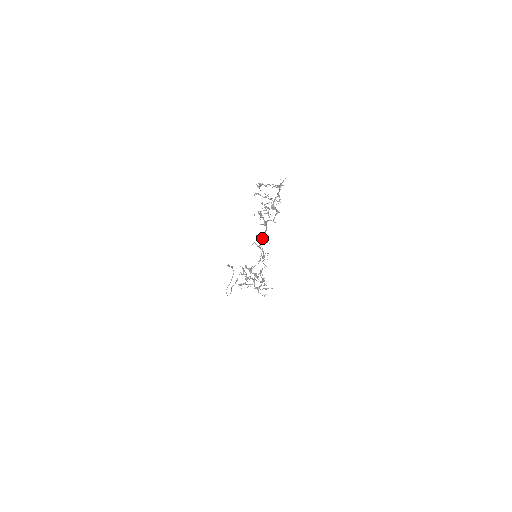
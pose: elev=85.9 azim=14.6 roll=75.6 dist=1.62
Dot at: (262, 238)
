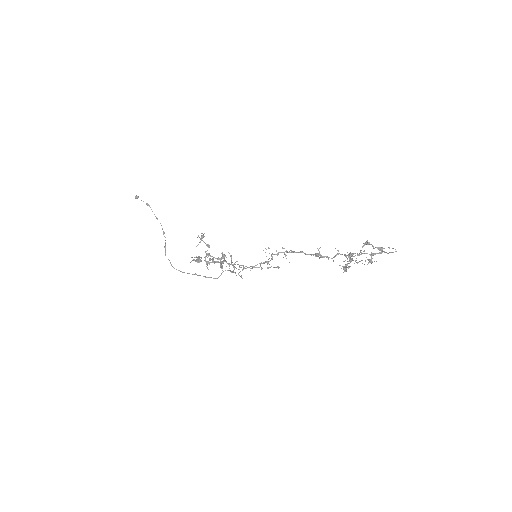
Dot at: (286, 251)
